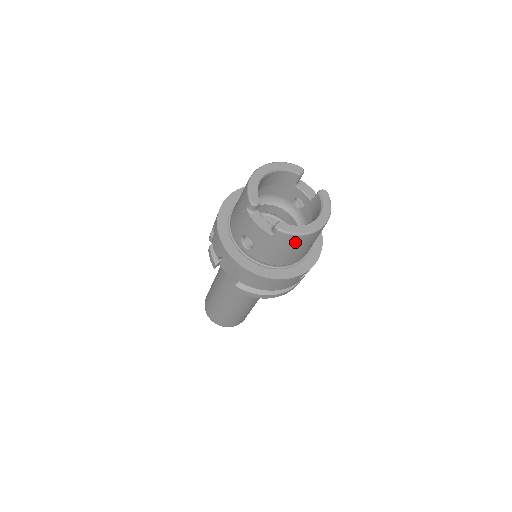
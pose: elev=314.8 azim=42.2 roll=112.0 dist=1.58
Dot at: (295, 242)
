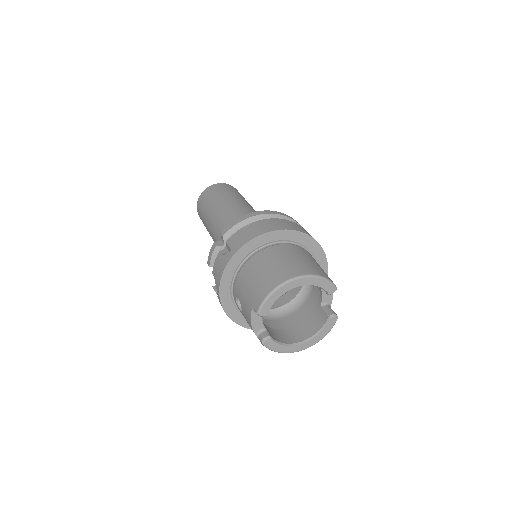
Dot at: occluded
